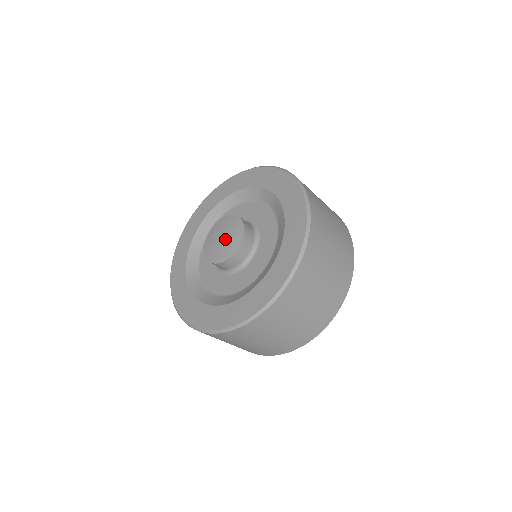
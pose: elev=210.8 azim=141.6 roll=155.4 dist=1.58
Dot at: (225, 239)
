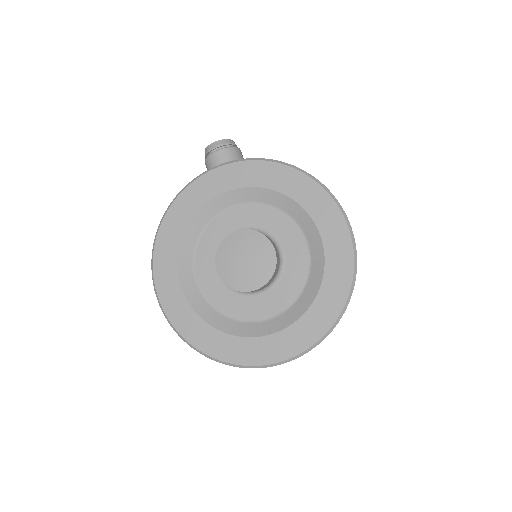
Dot at: (250, 265)
